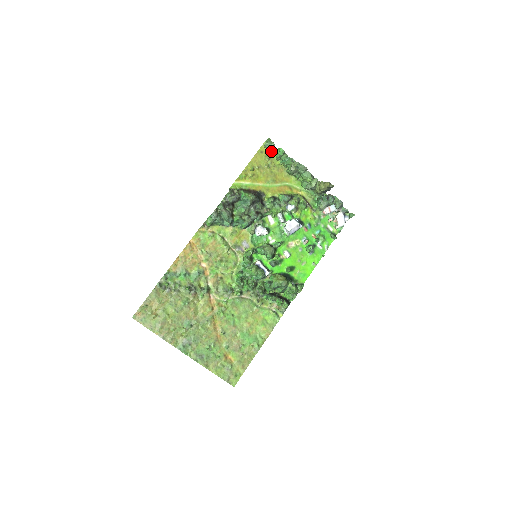
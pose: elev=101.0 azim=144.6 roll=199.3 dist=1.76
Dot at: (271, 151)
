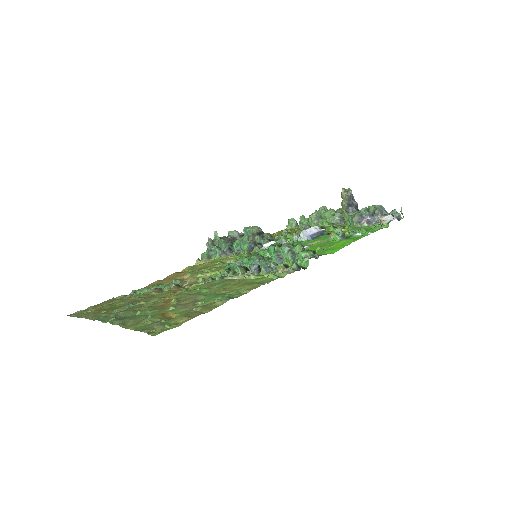
Dot at: occluded
